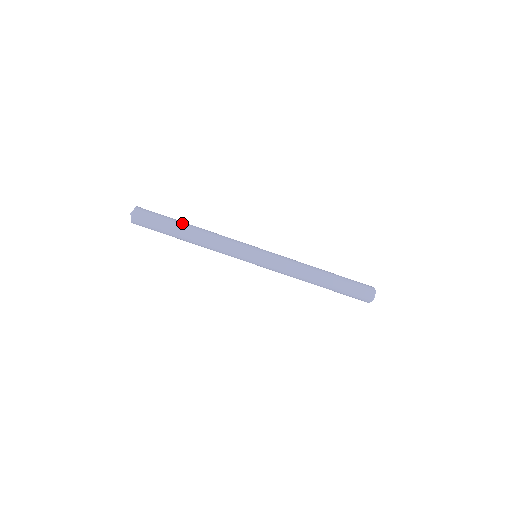
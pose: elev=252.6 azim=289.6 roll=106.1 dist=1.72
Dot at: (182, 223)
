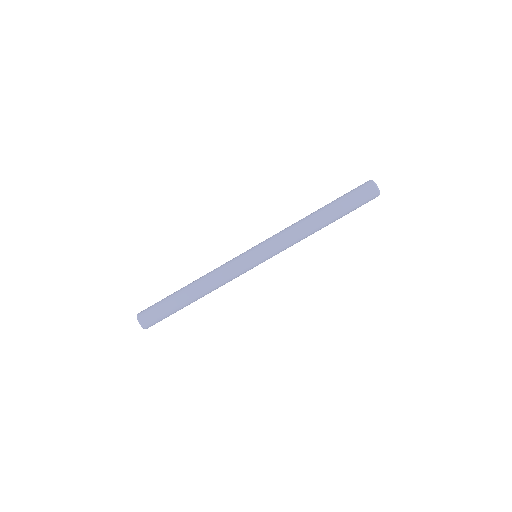
Dot at: (179, 290)
